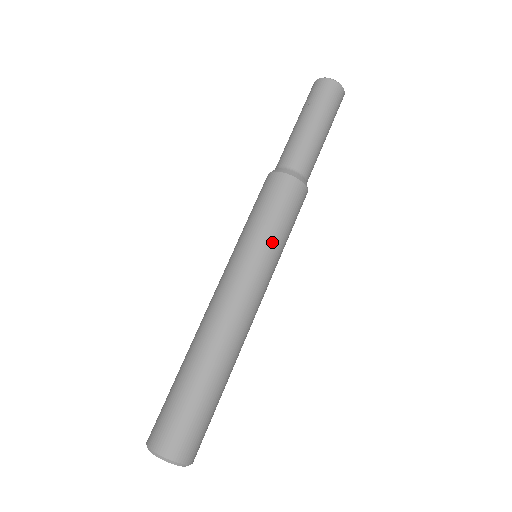
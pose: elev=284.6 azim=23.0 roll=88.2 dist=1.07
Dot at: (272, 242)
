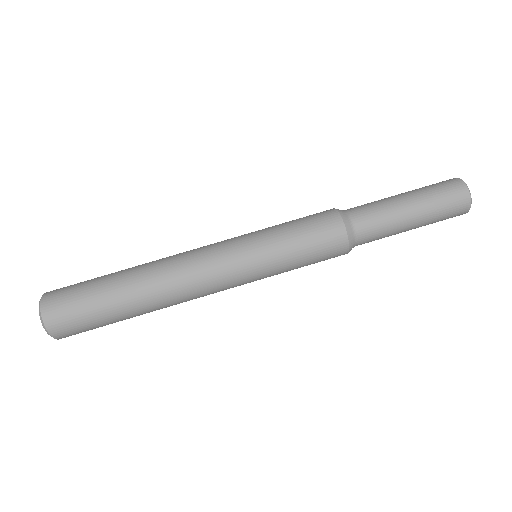
Dot at: (277, 274)
